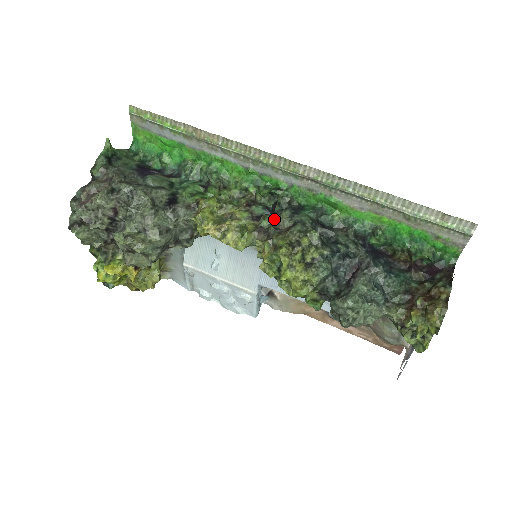
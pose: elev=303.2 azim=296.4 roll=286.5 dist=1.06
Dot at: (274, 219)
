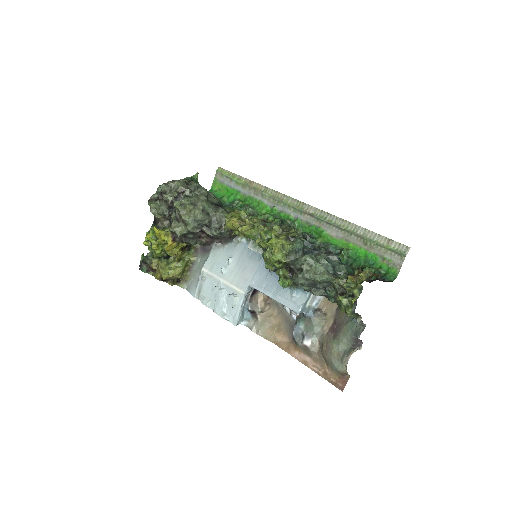
Dot at: occluded
